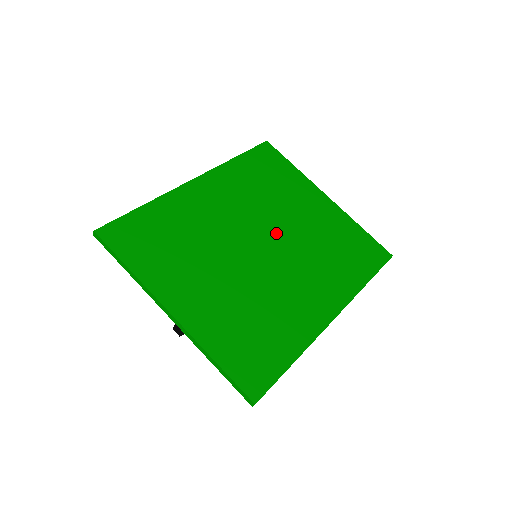
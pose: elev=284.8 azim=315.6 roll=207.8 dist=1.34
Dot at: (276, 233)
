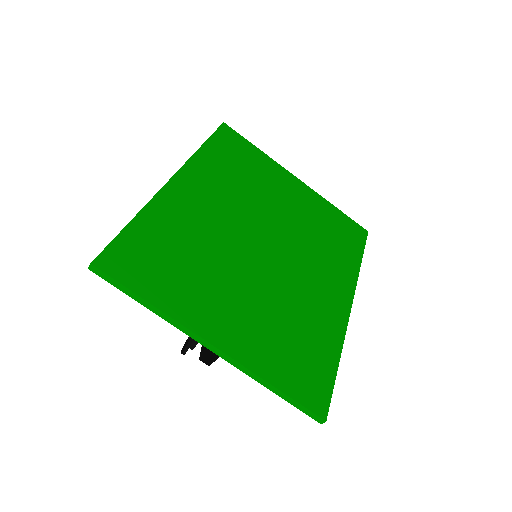
Dot at: (272, 227)
